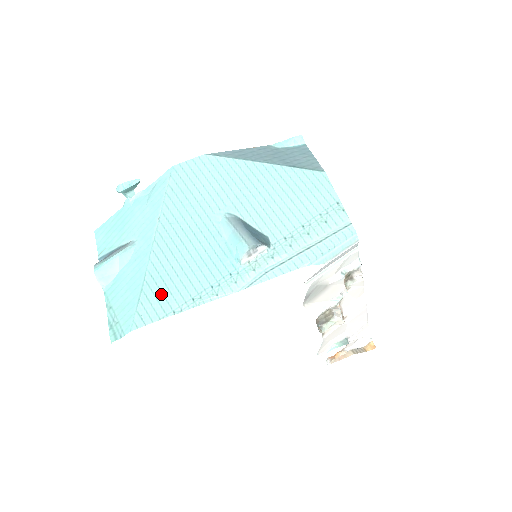
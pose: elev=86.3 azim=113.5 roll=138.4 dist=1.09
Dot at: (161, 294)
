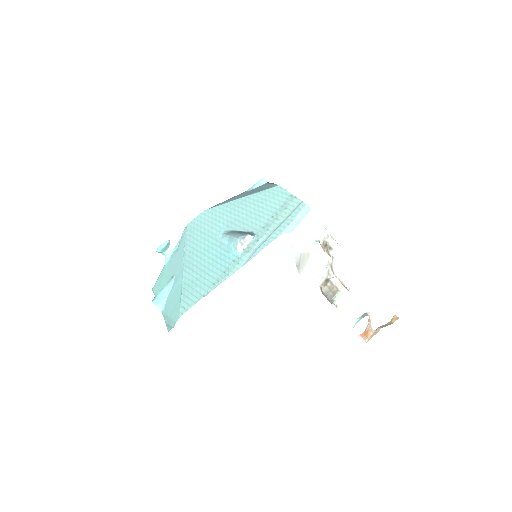
Dot at: (193, 290)
